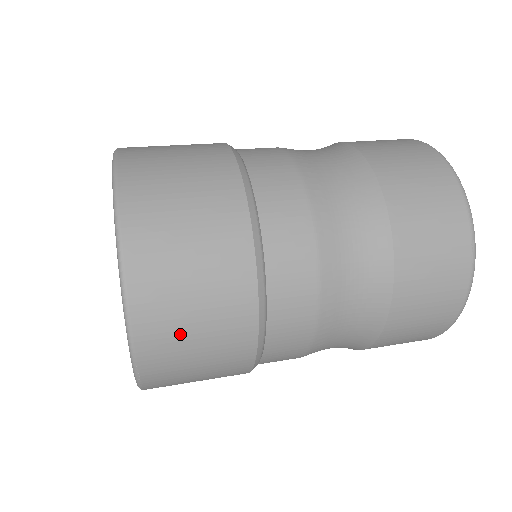
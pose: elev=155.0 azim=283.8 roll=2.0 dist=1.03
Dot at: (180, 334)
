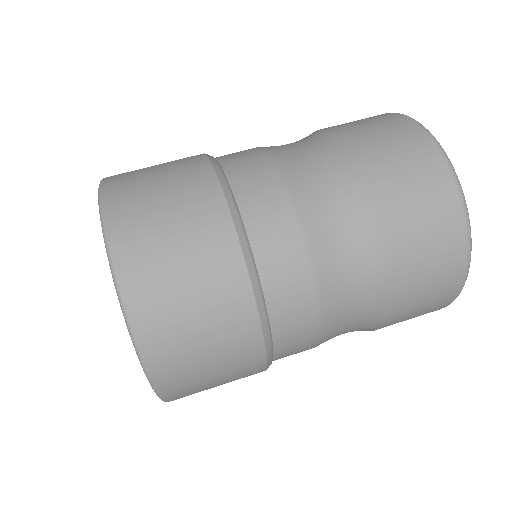
Dot at: (177, 315)
